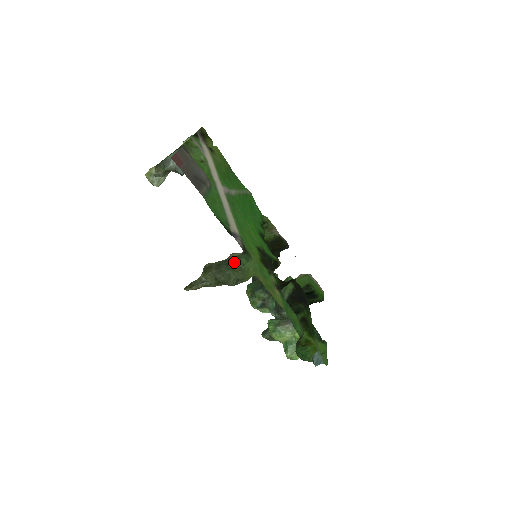
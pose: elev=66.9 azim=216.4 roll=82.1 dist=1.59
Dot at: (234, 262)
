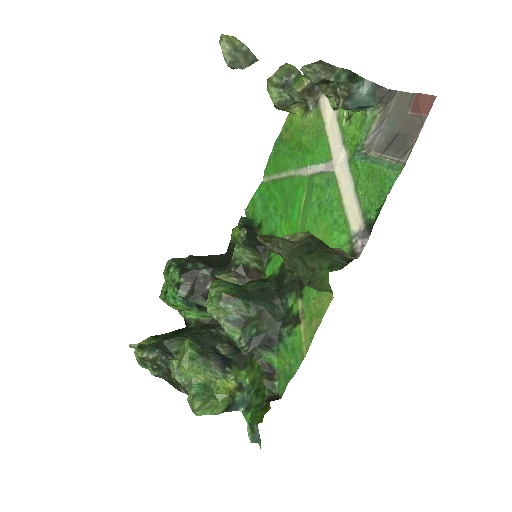
Dot at: (315, 256)
